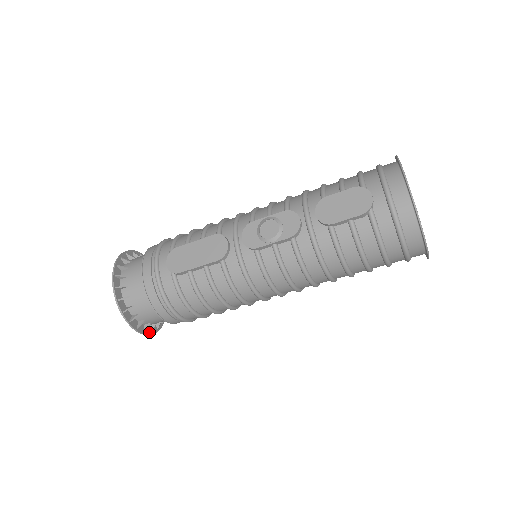
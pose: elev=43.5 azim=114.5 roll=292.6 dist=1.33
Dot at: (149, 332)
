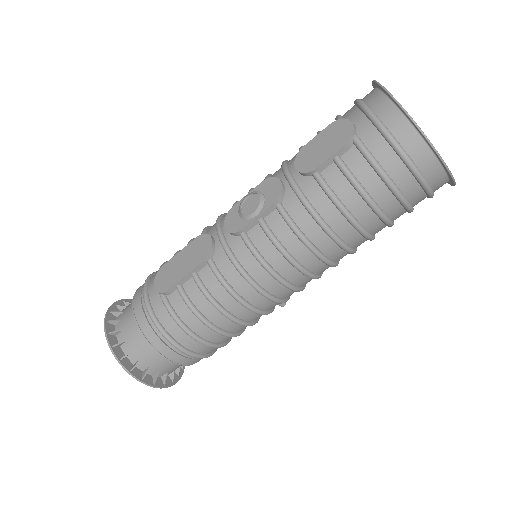
Dot at: (160, 384)
